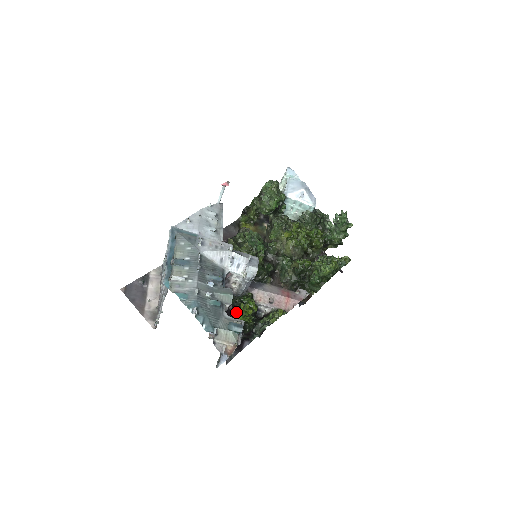
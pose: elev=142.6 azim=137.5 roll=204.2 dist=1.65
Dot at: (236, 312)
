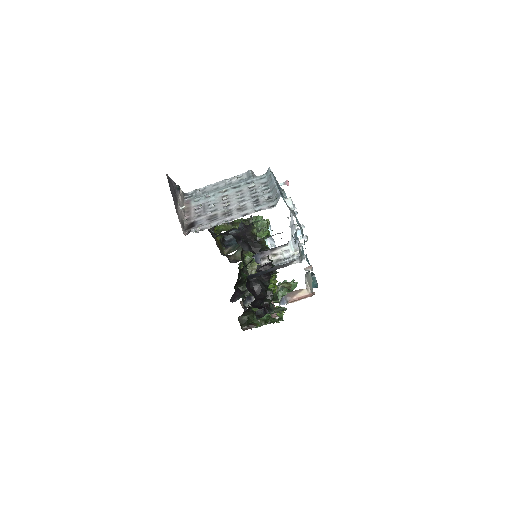
Dot at: (272, 278)
